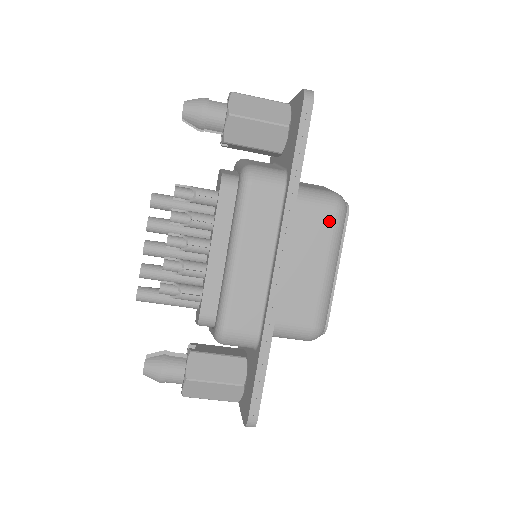
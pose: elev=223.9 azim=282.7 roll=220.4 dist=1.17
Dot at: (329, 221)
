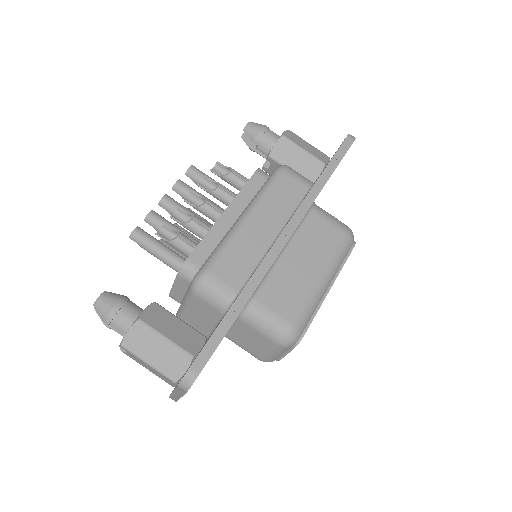
Dot at: (337, 238)
